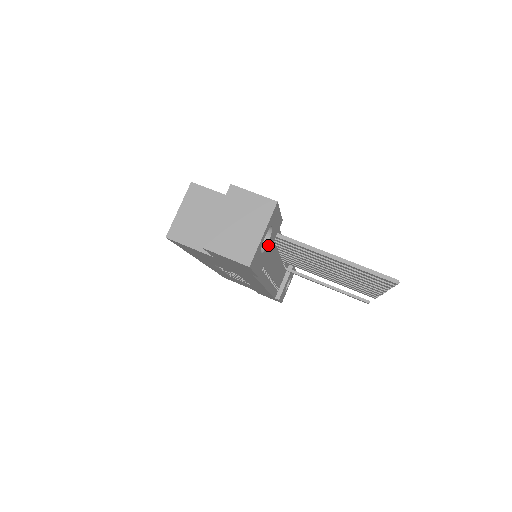
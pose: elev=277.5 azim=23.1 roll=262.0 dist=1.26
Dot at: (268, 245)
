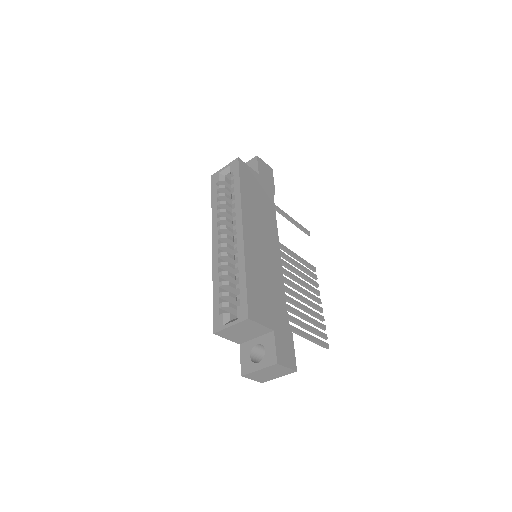
Dot at: occluded
